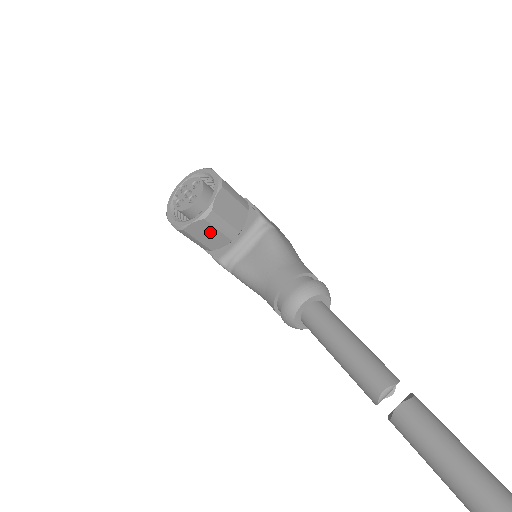
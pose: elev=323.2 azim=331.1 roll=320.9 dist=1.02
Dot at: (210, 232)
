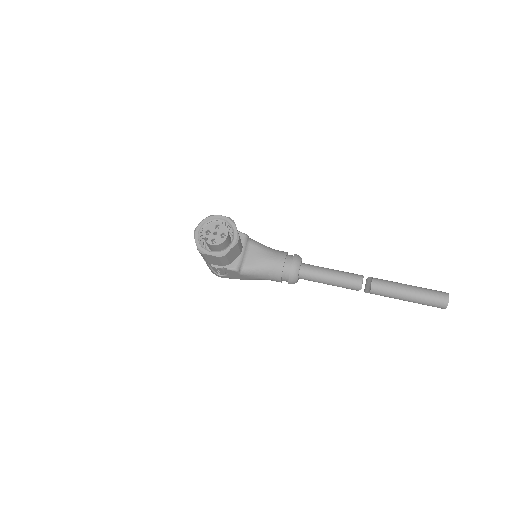
Dot at: (235, 251)
